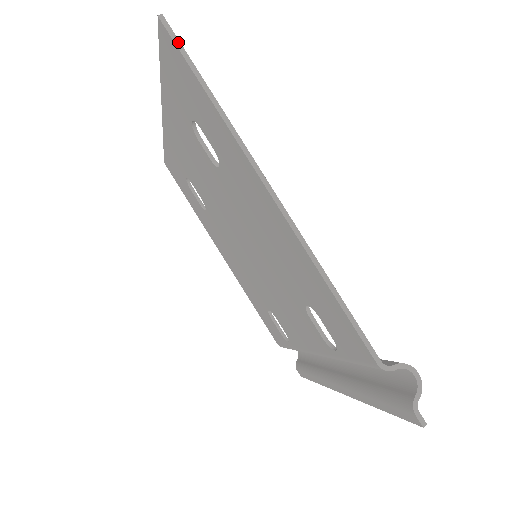
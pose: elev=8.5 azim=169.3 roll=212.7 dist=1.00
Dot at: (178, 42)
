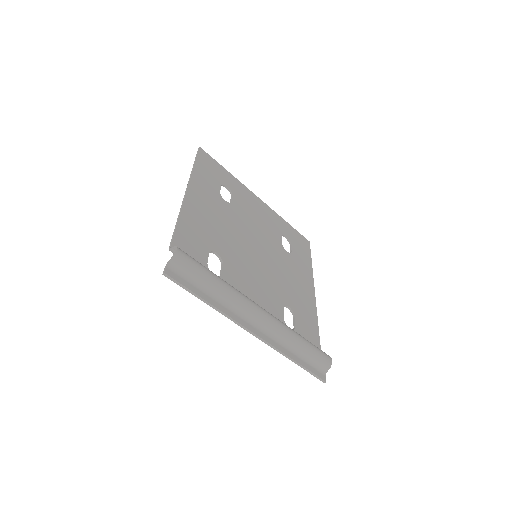
Dot at: (197, 153)
